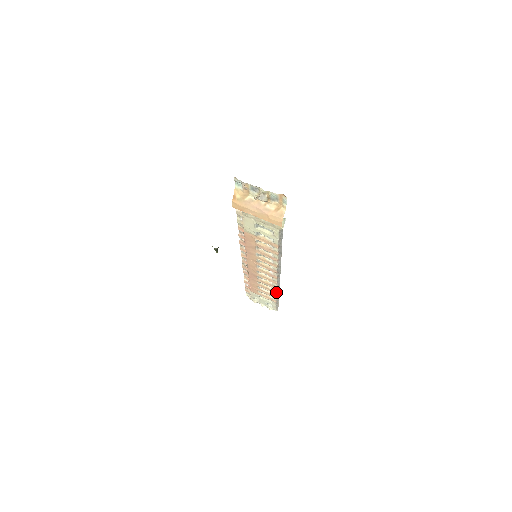
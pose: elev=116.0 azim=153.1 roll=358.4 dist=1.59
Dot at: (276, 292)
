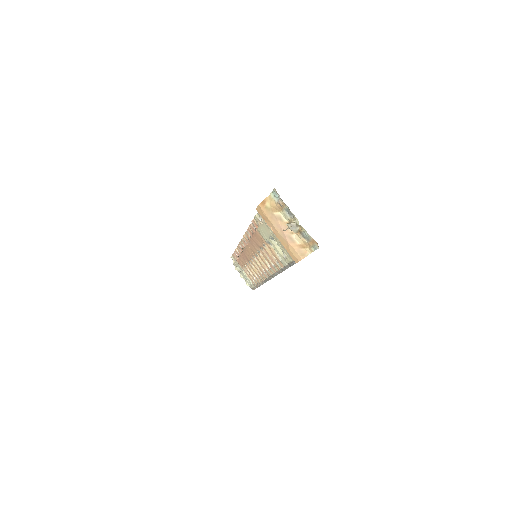
Dot at: occluded
